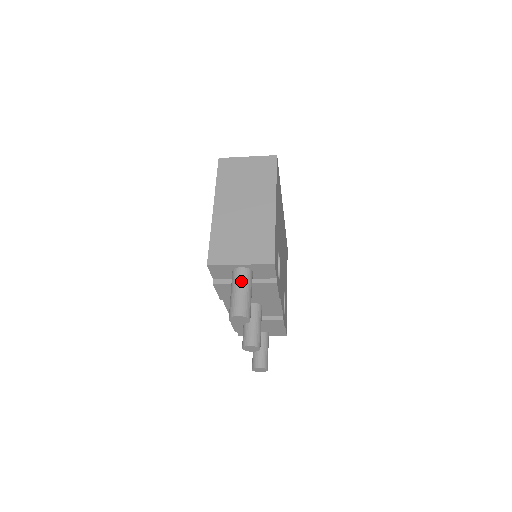
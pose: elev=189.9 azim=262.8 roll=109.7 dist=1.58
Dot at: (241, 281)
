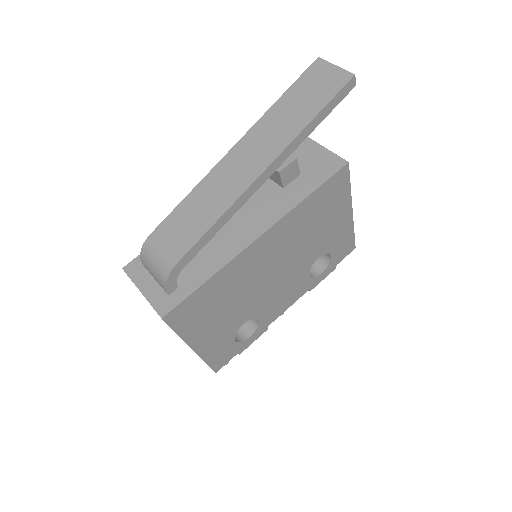
Dot at: occluded
